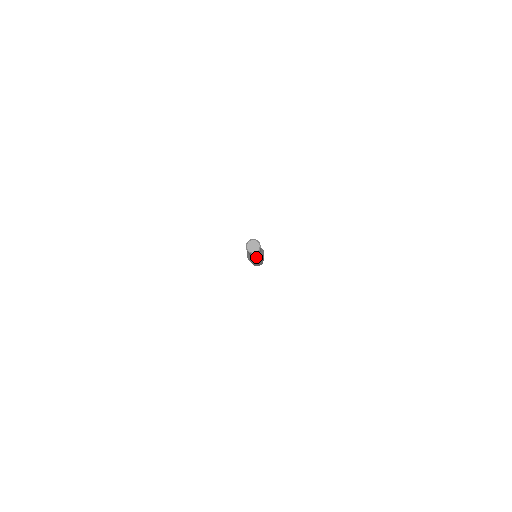
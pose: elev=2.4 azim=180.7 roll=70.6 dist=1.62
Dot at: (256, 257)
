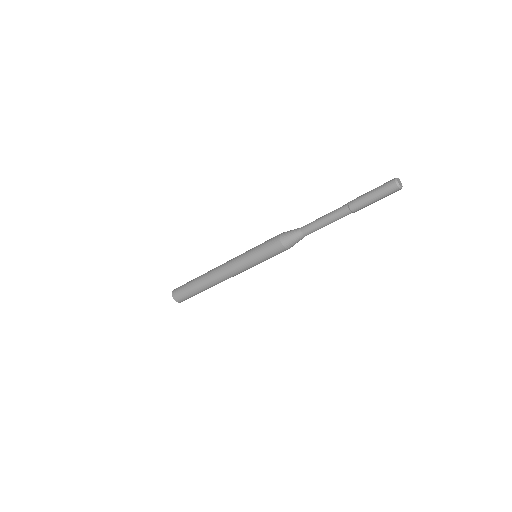
Dot at: (315, 229)
